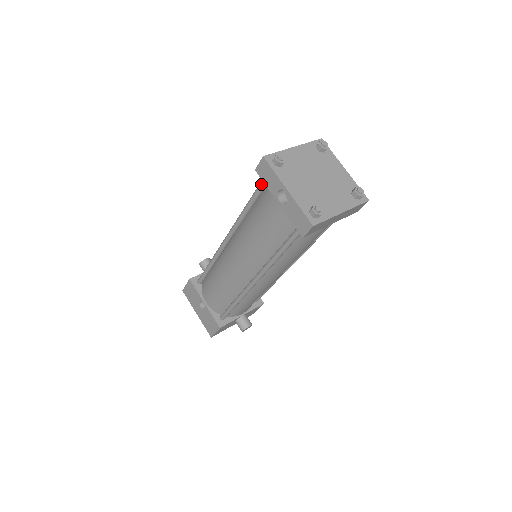
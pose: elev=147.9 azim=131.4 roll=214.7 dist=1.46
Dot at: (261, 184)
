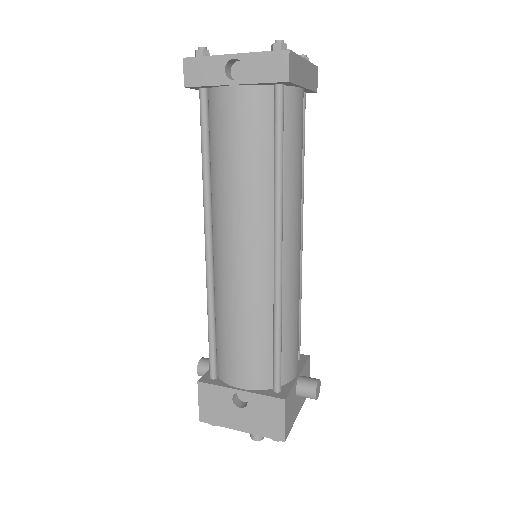
Dot at: (201, 105)
